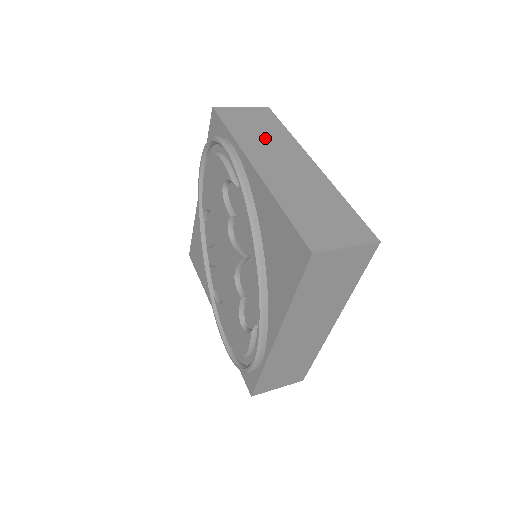
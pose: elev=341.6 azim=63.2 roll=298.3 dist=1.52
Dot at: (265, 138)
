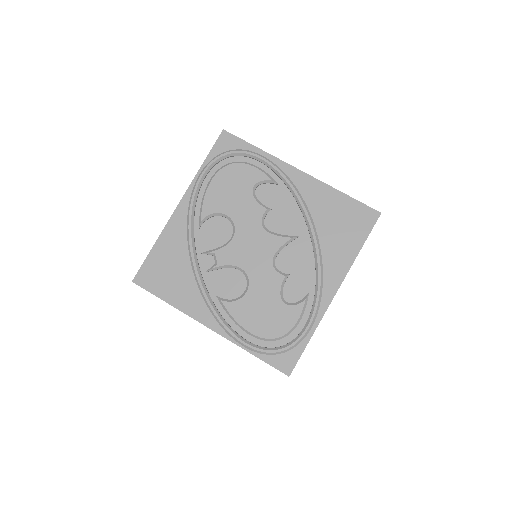
Dot at: occluded
